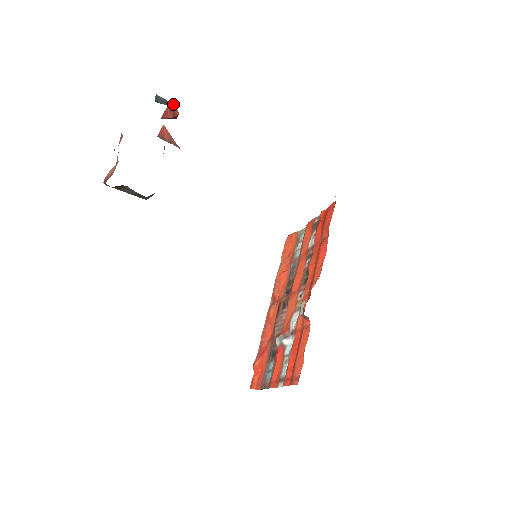
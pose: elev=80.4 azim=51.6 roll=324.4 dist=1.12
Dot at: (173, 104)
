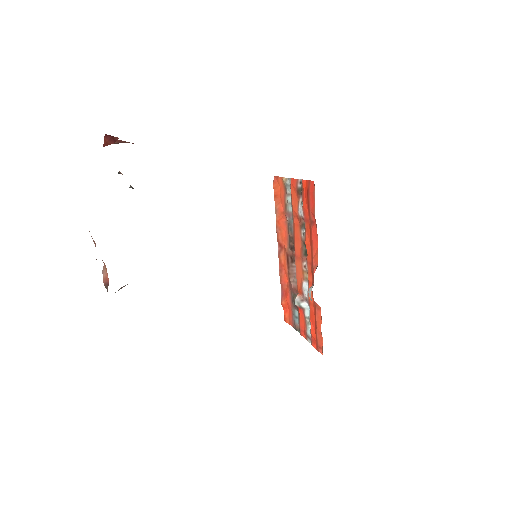
Dot at: occluded
